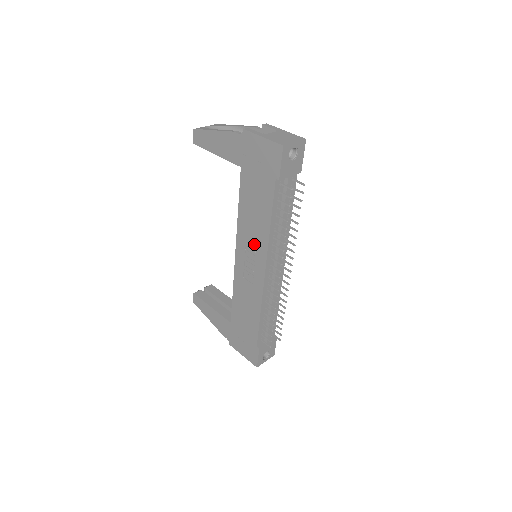
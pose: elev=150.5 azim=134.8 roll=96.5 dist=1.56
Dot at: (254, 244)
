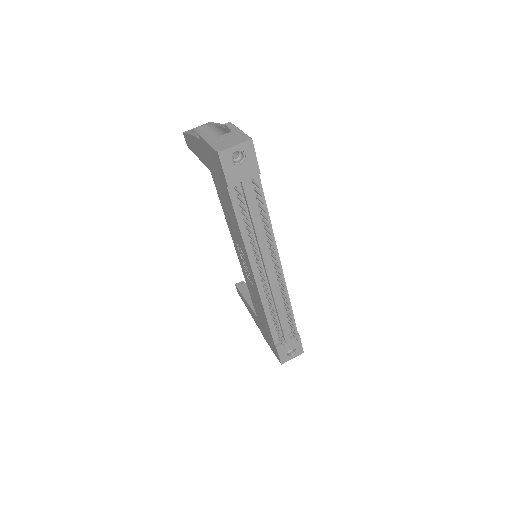
Dot at: (240, 247)
